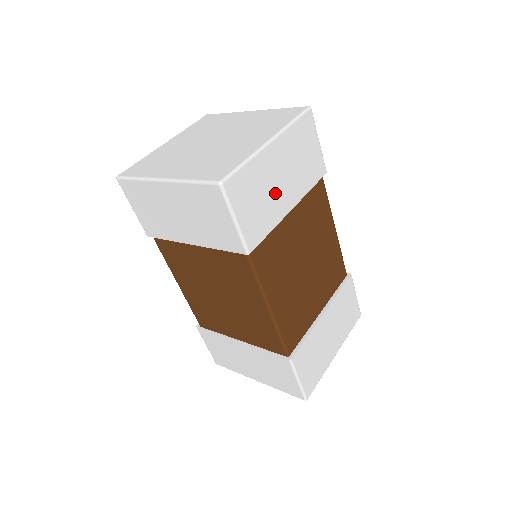
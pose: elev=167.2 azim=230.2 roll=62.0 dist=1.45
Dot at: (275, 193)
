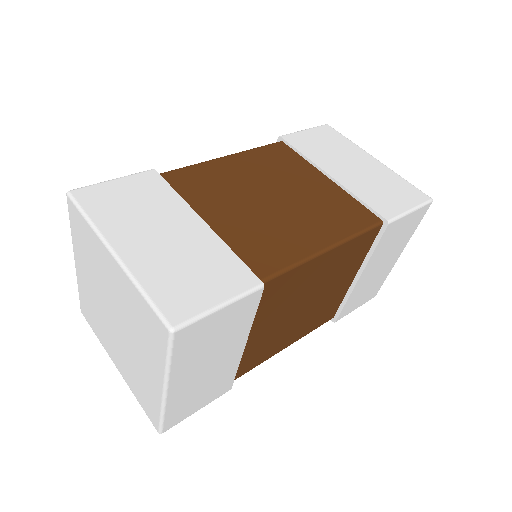
Dot at: (214, 372)
